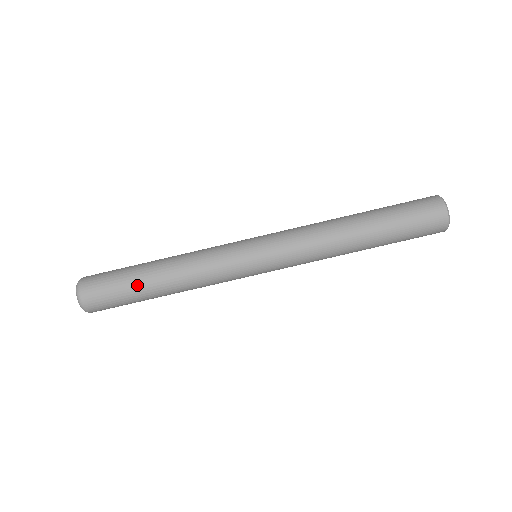
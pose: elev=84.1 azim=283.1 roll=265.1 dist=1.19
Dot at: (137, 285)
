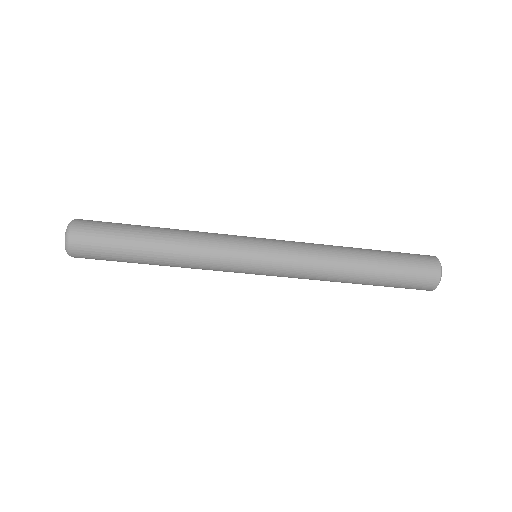
Dot at: occluded
